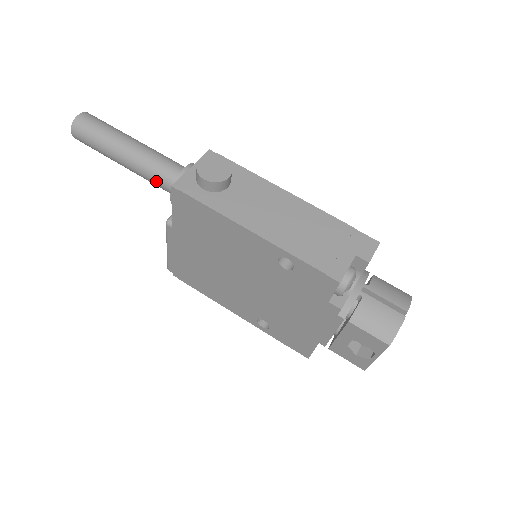
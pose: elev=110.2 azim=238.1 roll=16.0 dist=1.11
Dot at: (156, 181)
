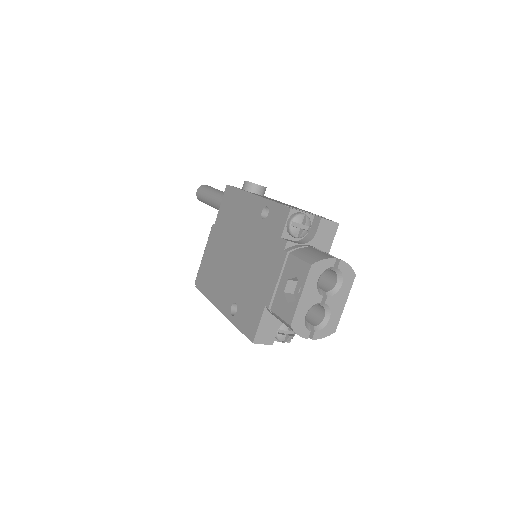
Dot at: occluded
